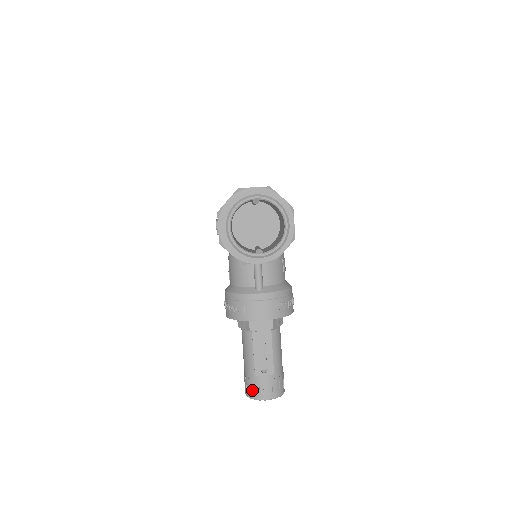
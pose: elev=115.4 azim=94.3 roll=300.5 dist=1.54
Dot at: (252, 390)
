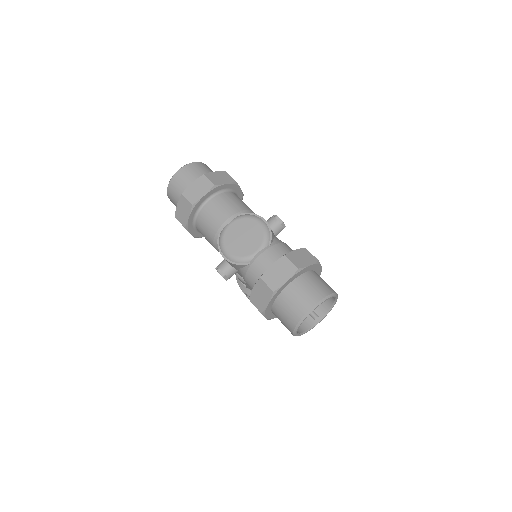
Dot at: occluded
